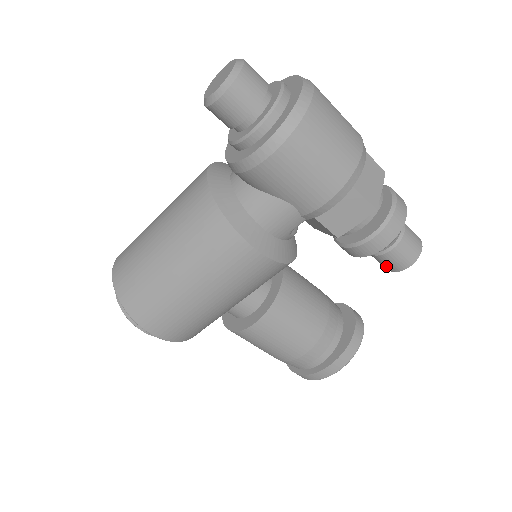
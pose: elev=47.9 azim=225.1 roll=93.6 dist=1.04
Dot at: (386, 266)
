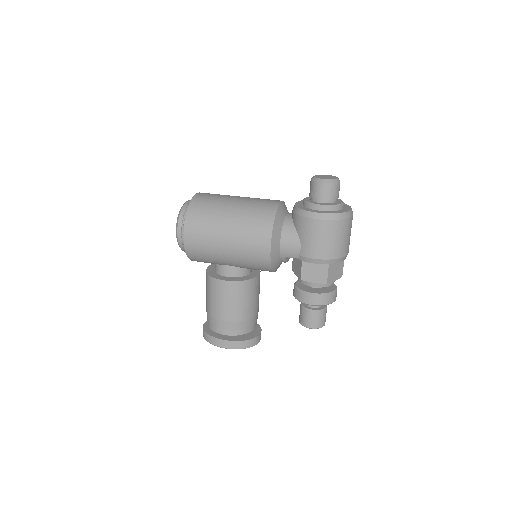
Dot at: (301, 319)
